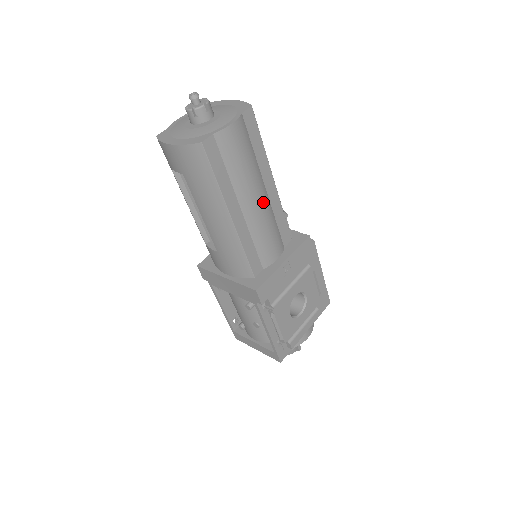
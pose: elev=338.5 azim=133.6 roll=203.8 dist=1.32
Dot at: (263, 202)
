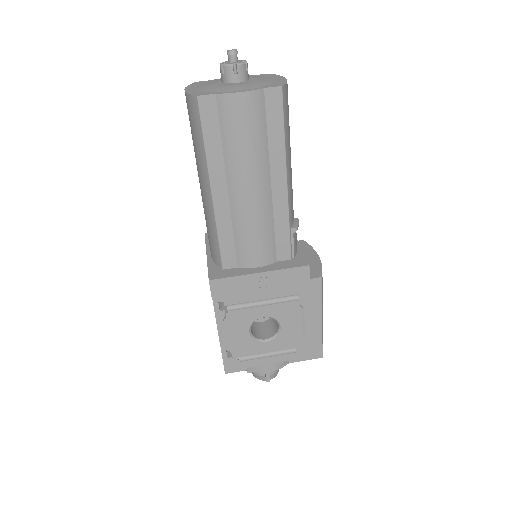
Dot at: (259, 197)
